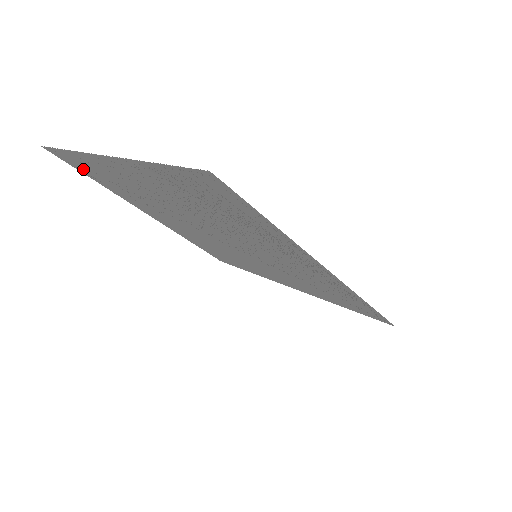
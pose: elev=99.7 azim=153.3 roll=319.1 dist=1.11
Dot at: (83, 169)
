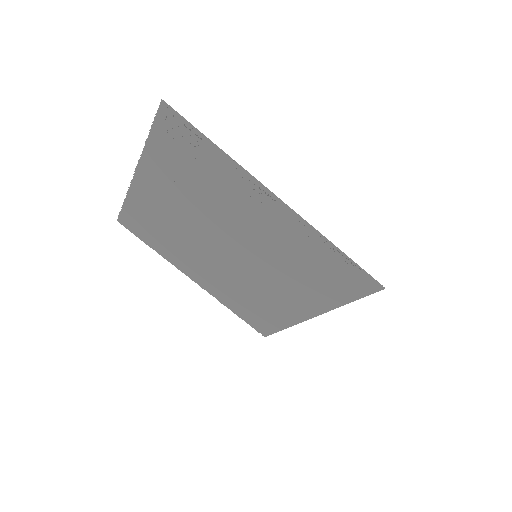
Dot at: (141, 231)
